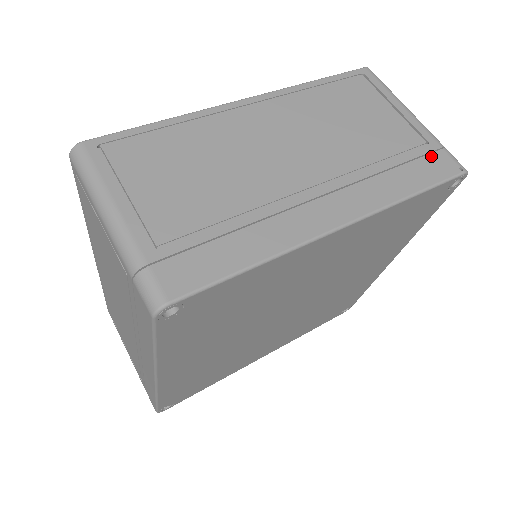
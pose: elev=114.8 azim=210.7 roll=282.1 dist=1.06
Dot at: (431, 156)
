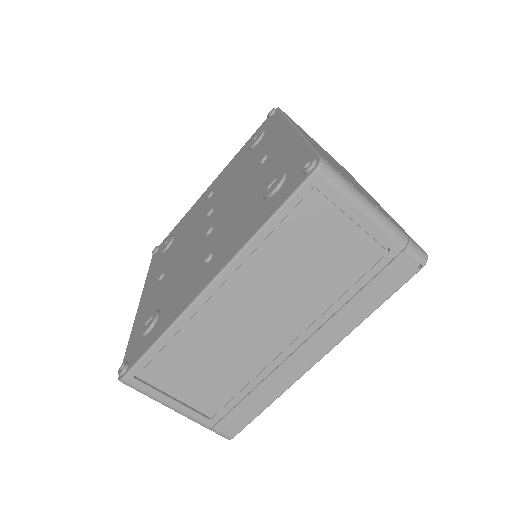
Dot at: (391, 266)
